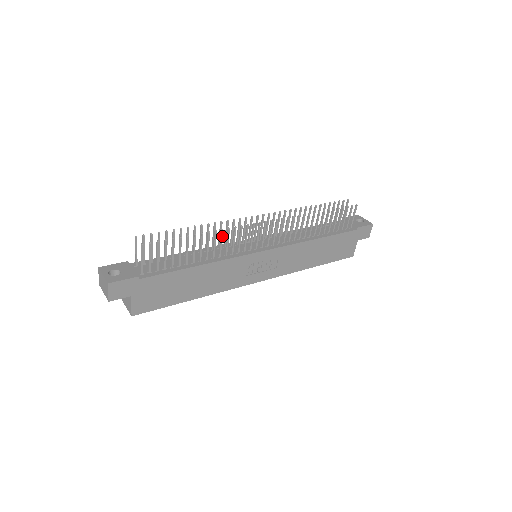
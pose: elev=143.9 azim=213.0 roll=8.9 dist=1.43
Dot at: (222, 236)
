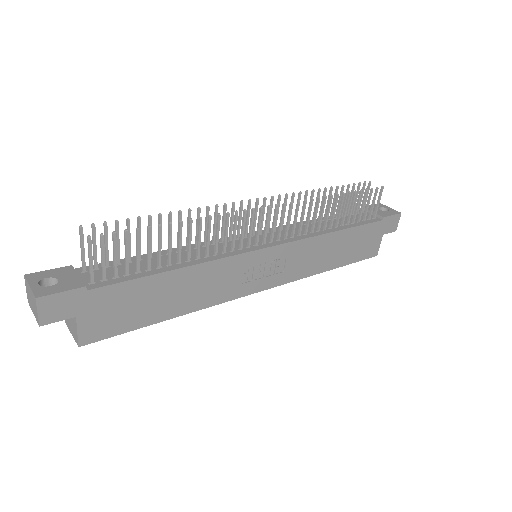
Dot at: (210, 226)
